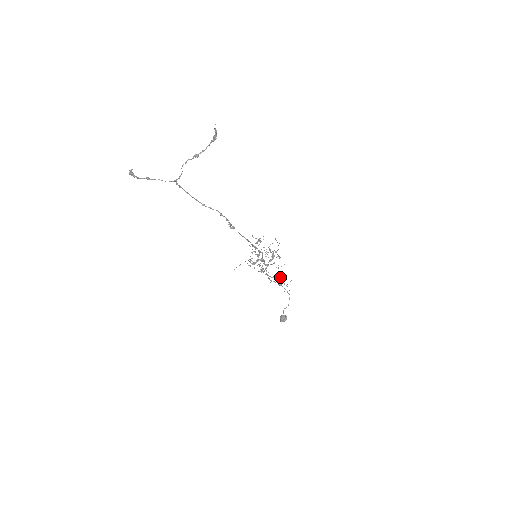
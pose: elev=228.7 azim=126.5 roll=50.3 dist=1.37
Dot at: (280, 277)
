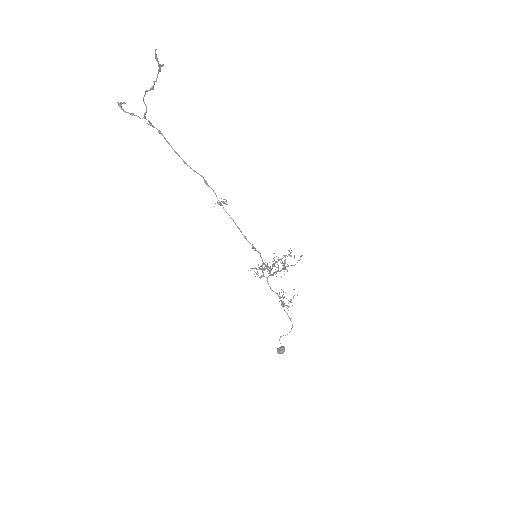
Dot at: (290, 300)
